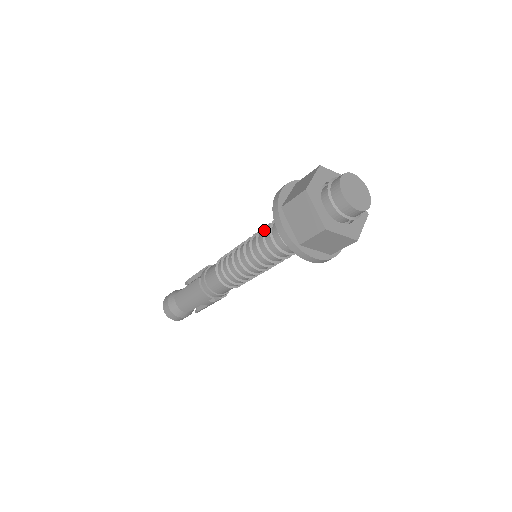
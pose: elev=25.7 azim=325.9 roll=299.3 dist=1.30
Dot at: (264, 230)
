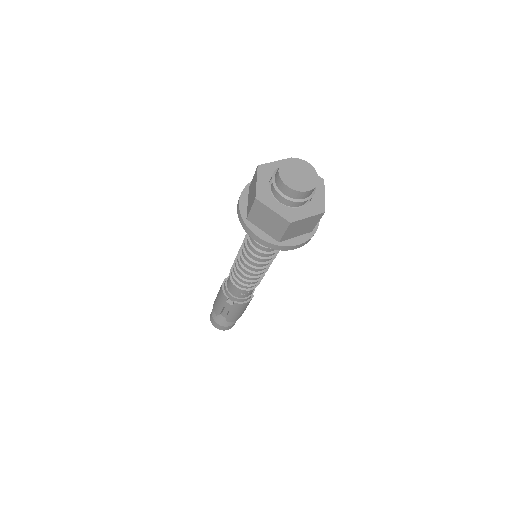
Dot at: occluded
